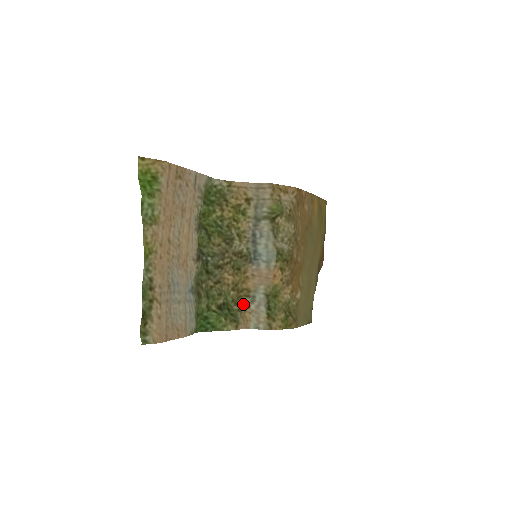
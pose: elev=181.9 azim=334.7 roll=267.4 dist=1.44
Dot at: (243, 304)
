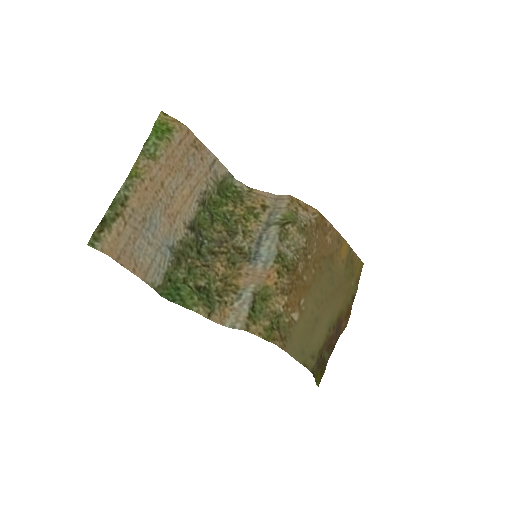
Dot at: (226, 298)
